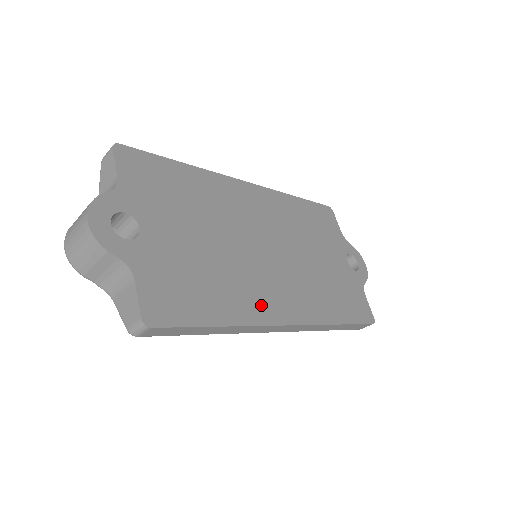
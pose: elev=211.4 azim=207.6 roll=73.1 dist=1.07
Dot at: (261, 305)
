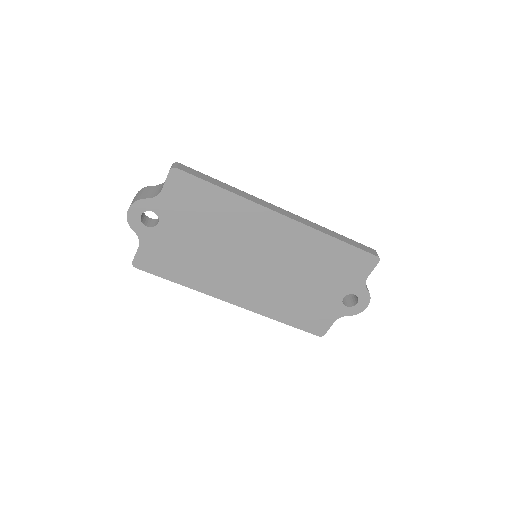
Dot at: (218, 287)
